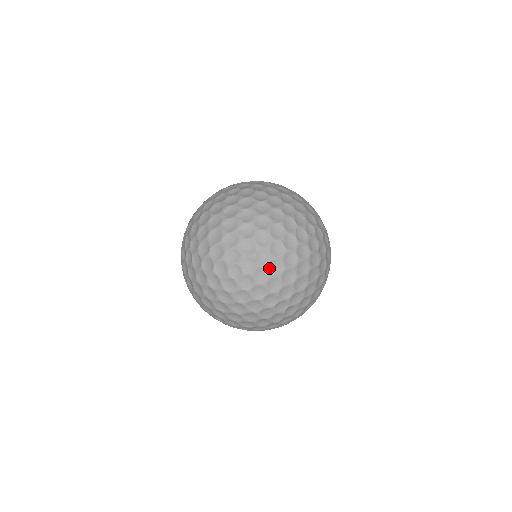
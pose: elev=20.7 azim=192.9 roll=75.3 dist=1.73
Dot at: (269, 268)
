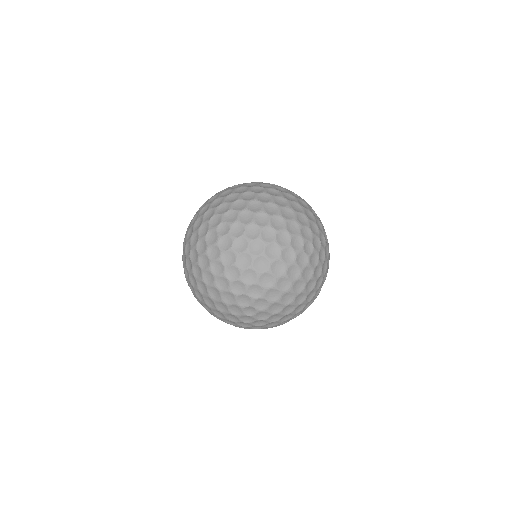
Dot at: (269, 323)
